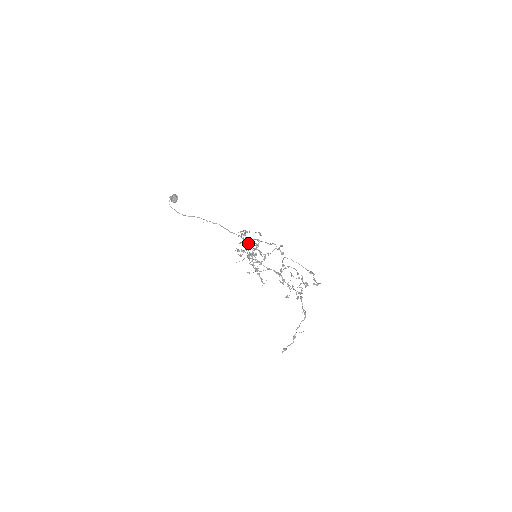
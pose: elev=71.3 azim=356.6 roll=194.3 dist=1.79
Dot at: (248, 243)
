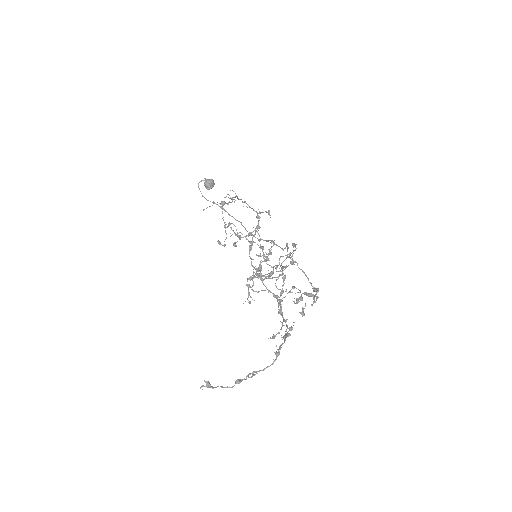
Dot at: occluded
